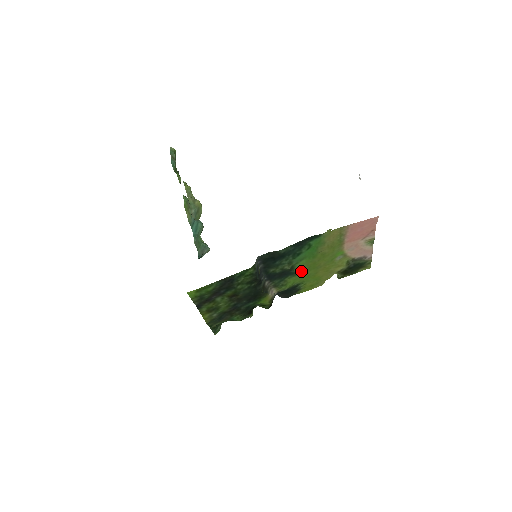
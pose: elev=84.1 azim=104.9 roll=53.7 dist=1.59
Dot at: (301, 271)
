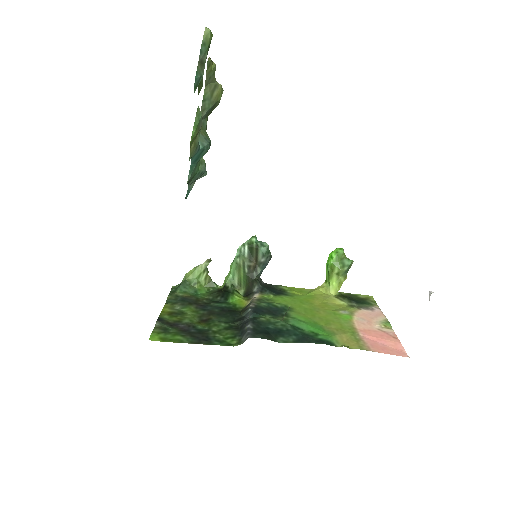
Dot at: (295, 309)
